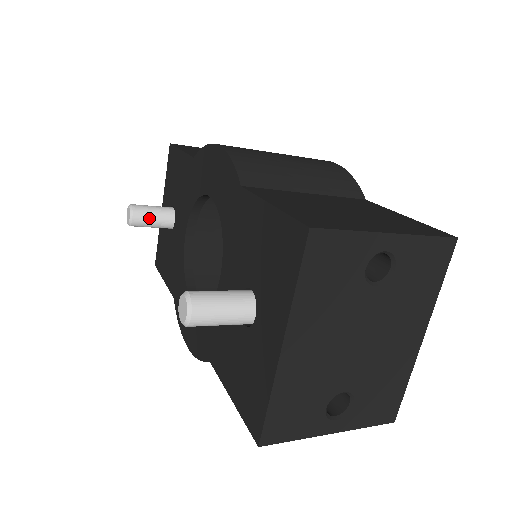
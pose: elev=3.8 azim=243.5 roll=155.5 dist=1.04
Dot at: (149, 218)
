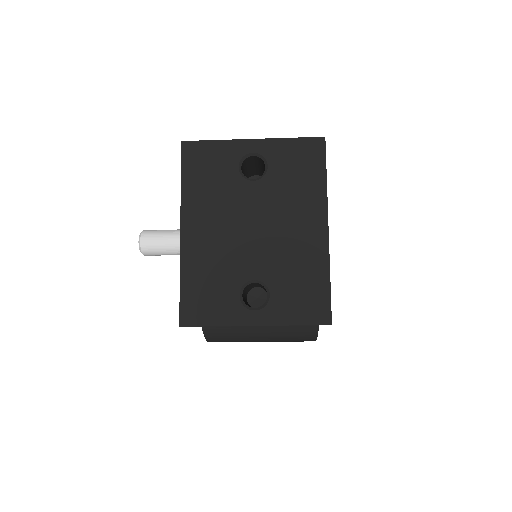
Dot at: occluded
